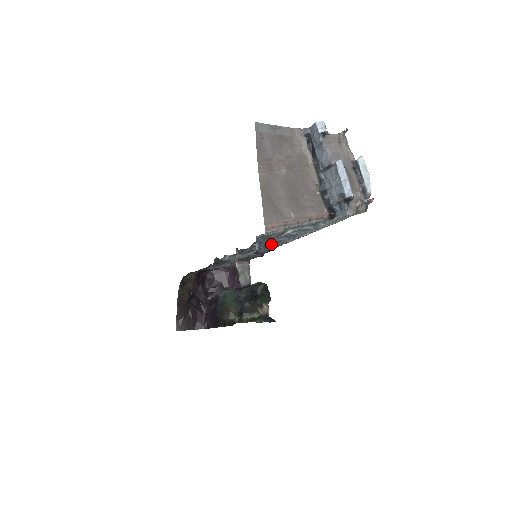
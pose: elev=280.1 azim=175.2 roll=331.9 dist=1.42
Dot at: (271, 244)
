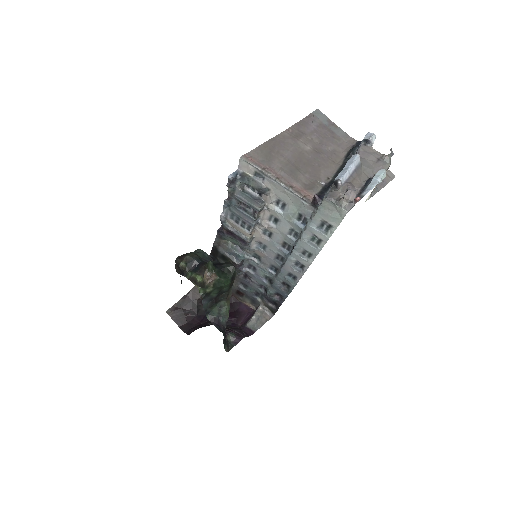
Dot at: (281, 265)
